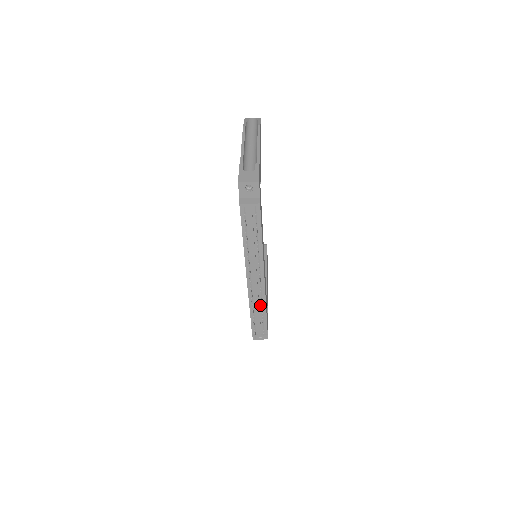
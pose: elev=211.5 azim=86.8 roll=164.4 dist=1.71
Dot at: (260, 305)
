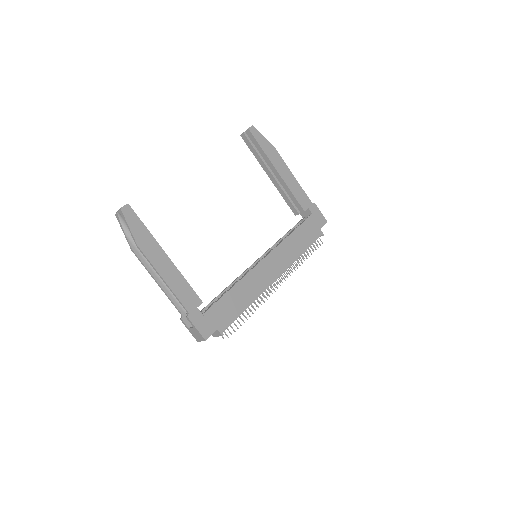
Dot at: occluded
